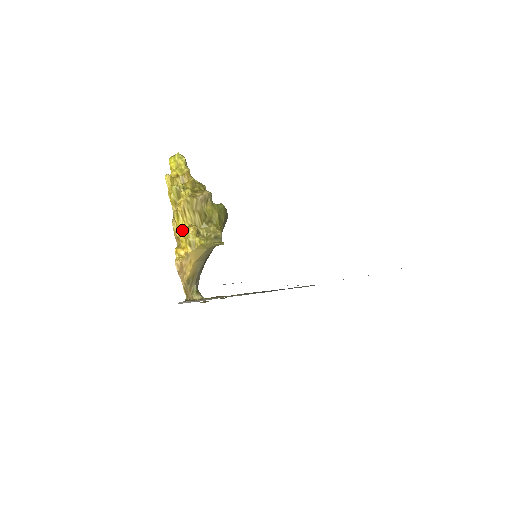
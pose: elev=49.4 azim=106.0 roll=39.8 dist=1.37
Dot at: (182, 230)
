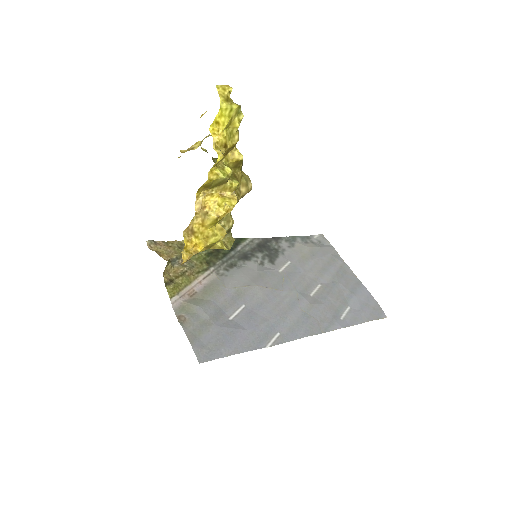
Dot at: (208, 233)
